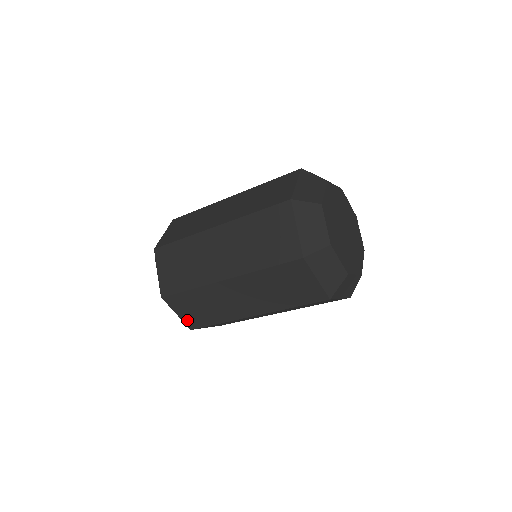
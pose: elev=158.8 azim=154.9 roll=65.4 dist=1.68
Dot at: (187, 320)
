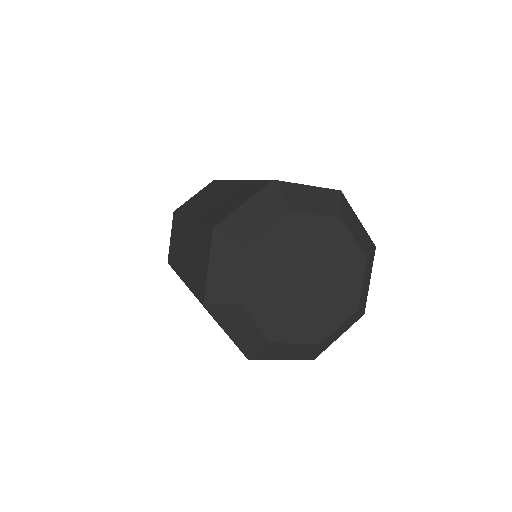
Dot at: occluded
